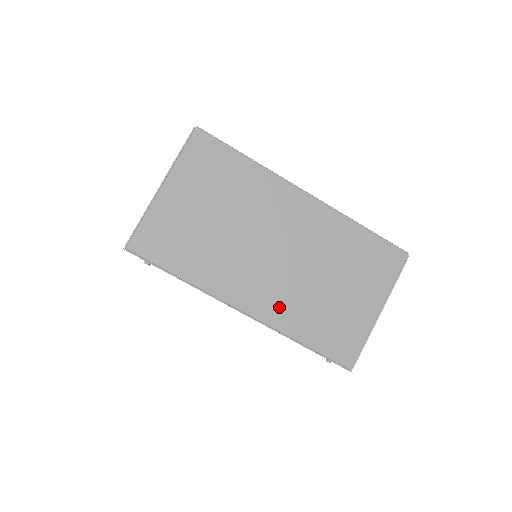
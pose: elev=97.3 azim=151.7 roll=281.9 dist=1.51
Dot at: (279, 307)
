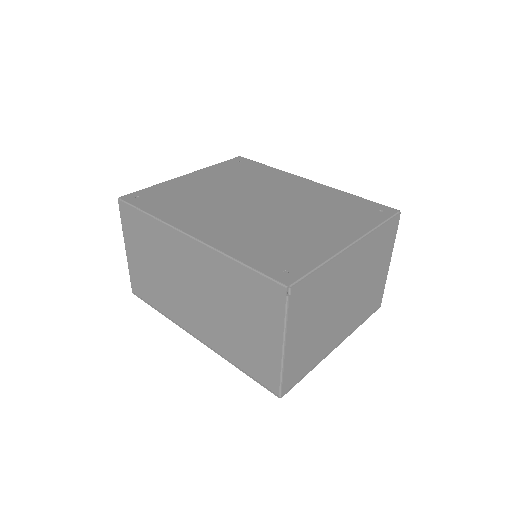
Dot at: (212, 336)
